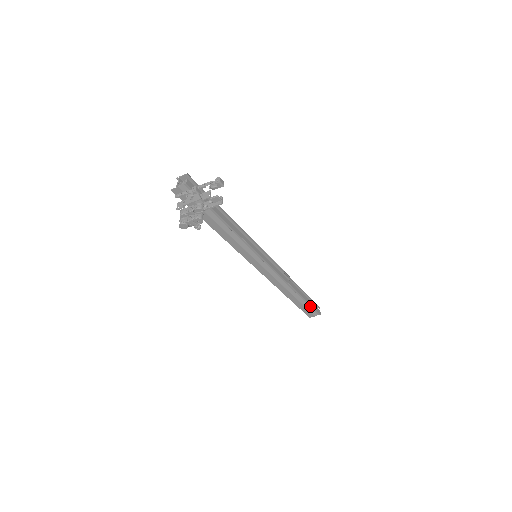
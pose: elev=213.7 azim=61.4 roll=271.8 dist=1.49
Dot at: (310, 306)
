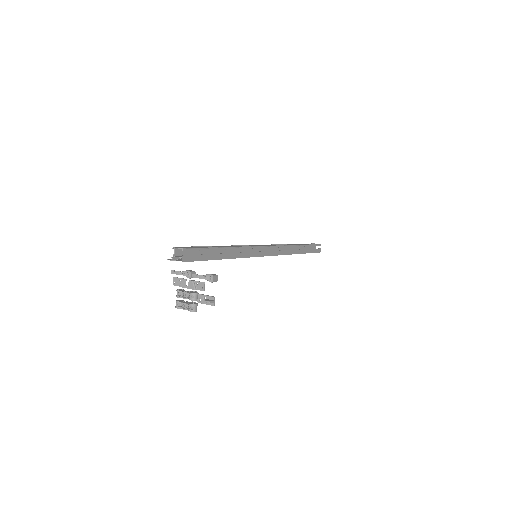
Dot at: occluded
